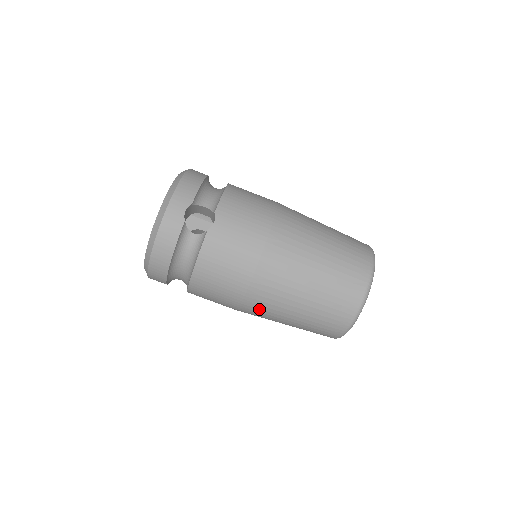
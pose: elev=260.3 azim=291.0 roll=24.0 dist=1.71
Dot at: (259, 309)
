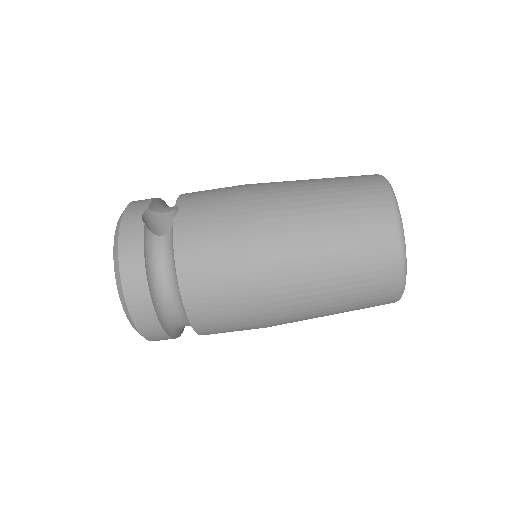
Dot at: (280, 287)
